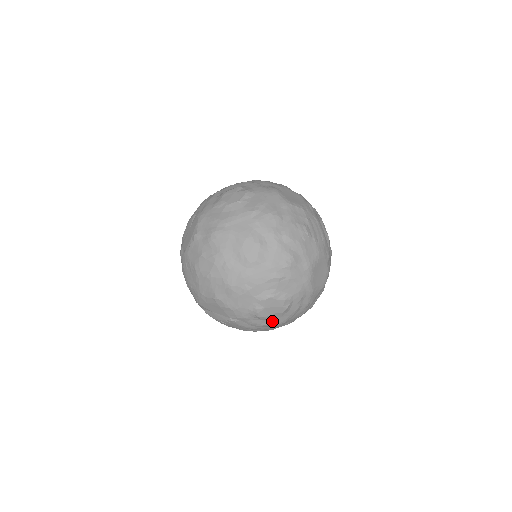
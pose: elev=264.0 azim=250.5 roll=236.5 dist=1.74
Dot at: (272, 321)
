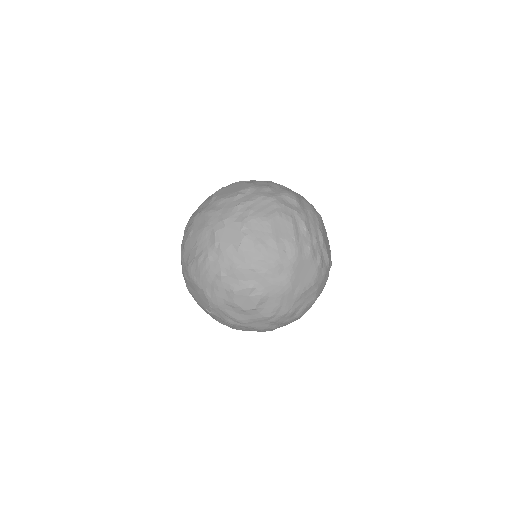
Dot at: occluded
